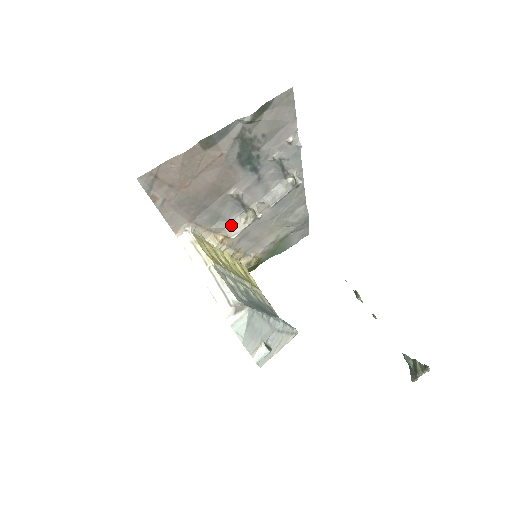
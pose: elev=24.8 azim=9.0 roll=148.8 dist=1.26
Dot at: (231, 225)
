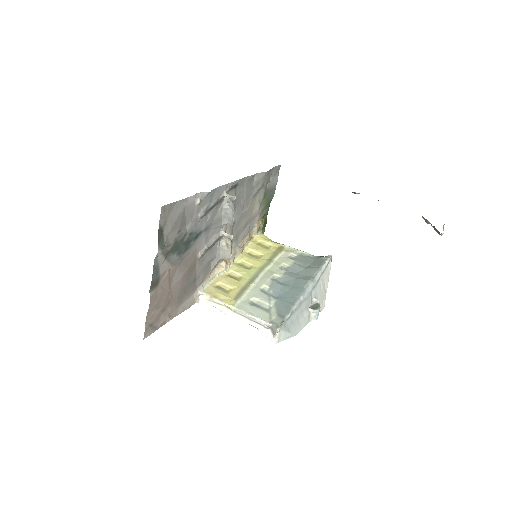
Dot at: (221, 255)
